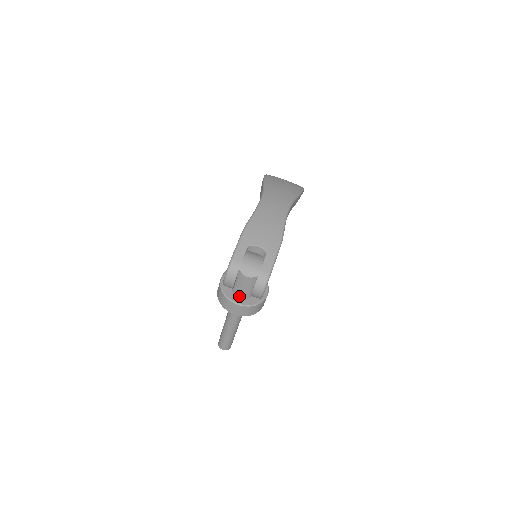
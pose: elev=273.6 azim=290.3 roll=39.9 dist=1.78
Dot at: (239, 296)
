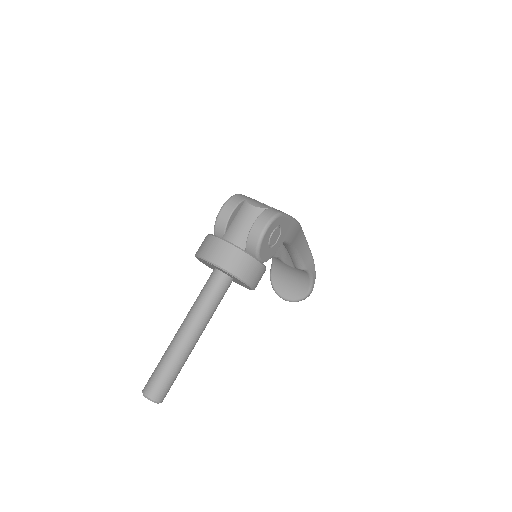
Dot at: occluded
